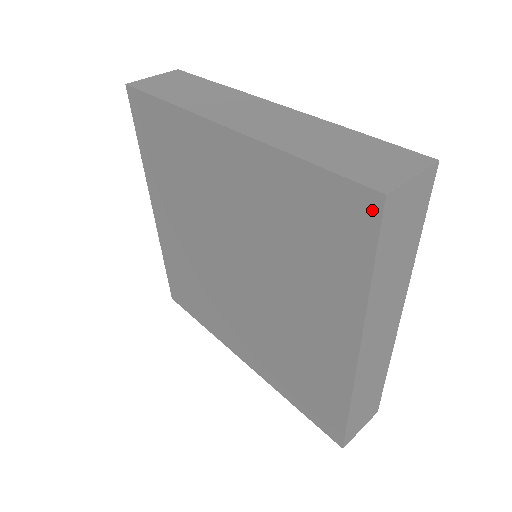
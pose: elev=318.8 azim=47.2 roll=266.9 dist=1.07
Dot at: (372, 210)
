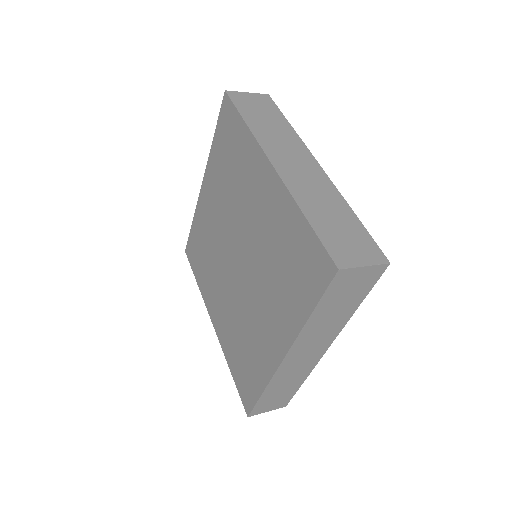
Dot at: (328, 274)
